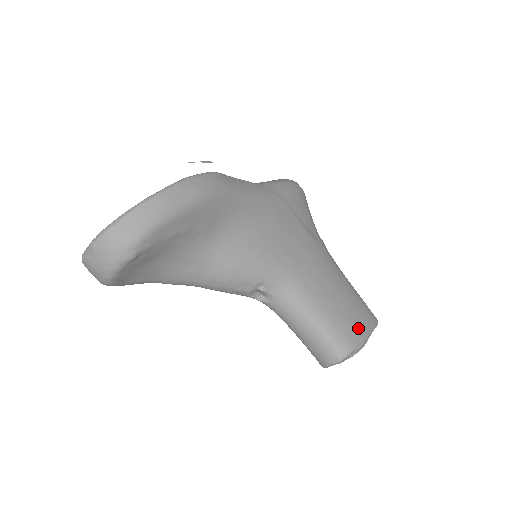
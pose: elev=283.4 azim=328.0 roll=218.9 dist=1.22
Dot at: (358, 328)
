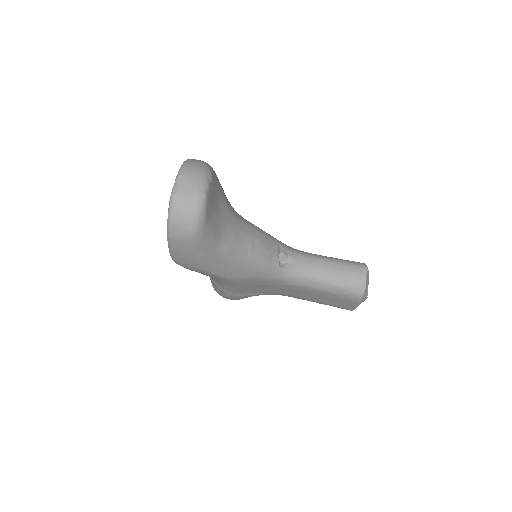
Dot at: occluded
